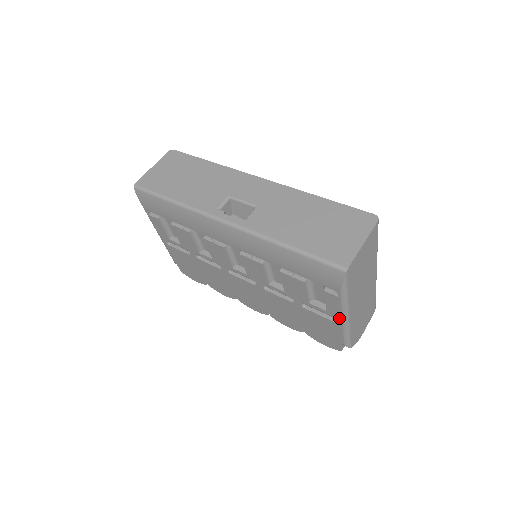
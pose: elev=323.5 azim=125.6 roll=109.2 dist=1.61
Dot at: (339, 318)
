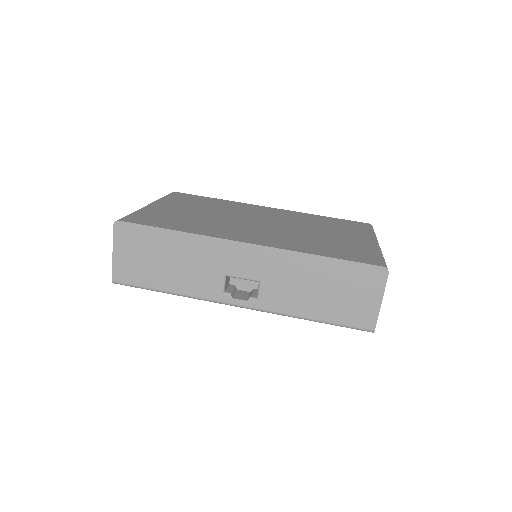
Dot at: occluded
